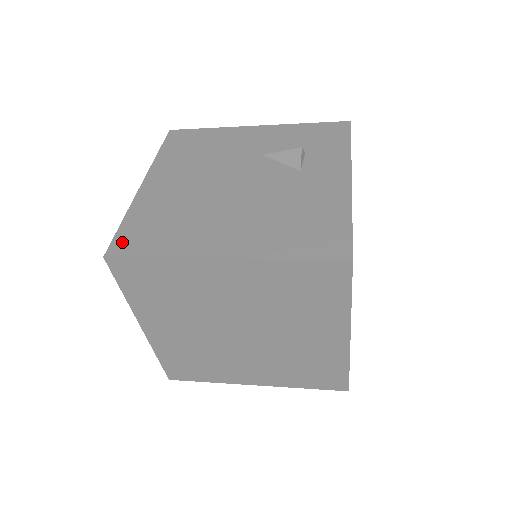
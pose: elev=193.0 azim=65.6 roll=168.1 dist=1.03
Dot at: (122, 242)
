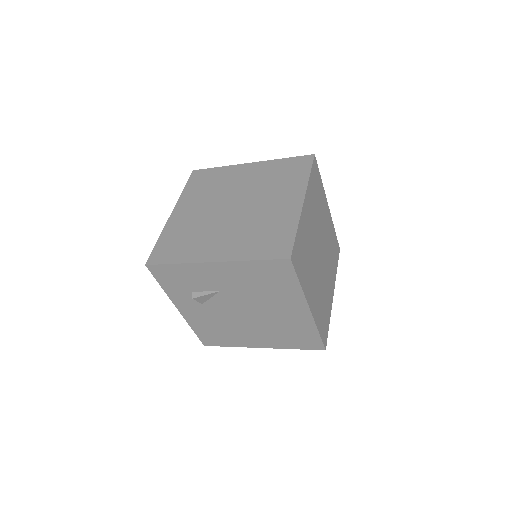
Dot at: occluded
